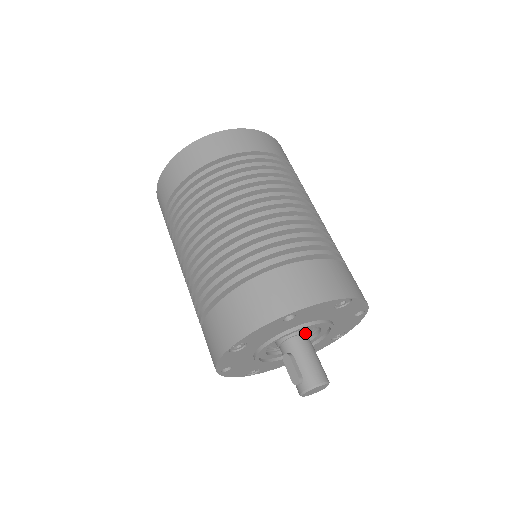
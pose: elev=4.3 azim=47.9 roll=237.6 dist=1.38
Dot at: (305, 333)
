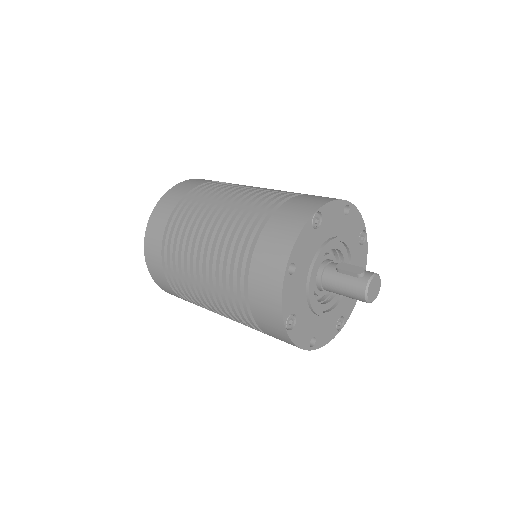
Dot at: occluded
